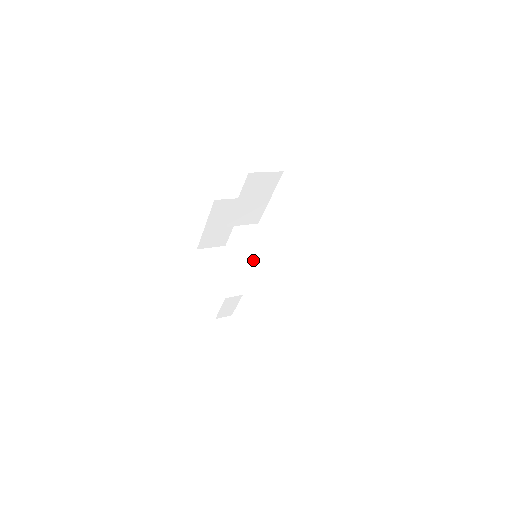
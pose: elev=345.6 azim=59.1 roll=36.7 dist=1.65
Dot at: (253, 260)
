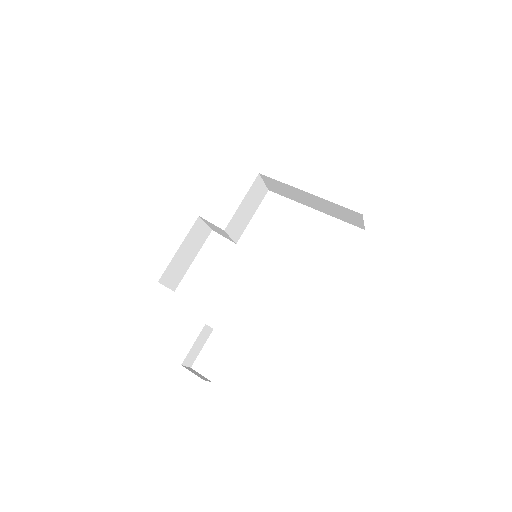
Dot at: occluded
